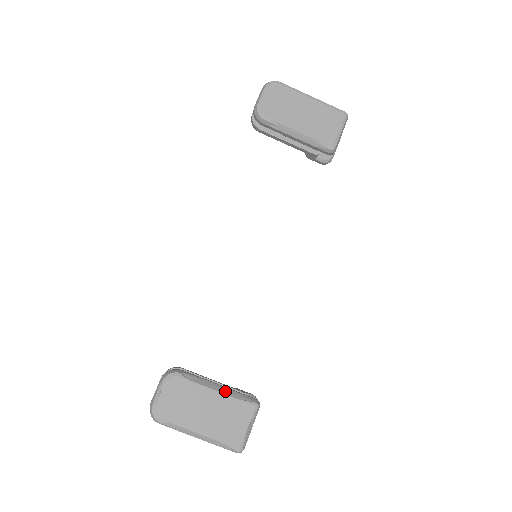
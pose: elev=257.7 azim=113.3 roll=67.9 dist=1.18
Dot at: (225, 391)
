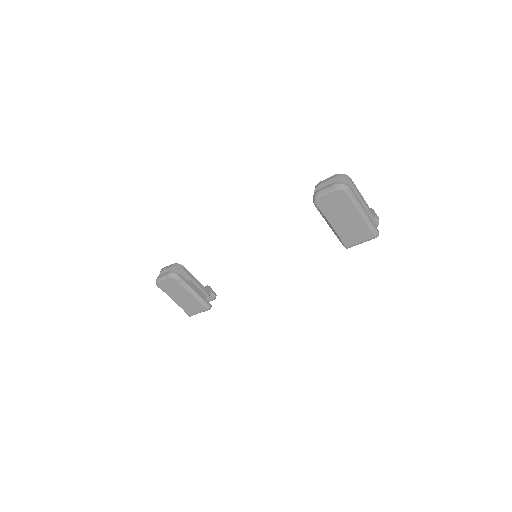
Dot at: (196, 297)
